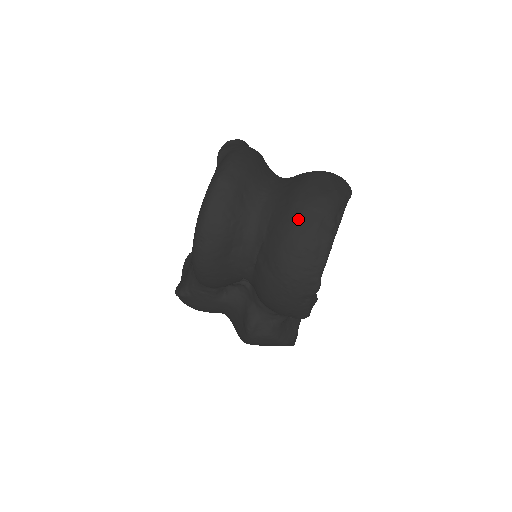
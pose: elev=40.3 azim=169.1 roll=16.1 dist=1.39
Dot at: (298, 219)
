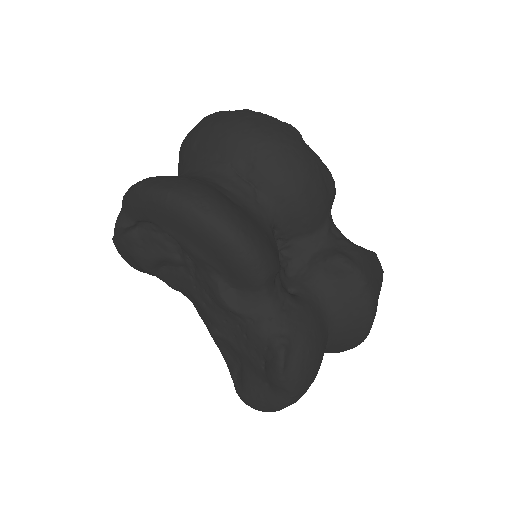
Dot at: (215, 124)
